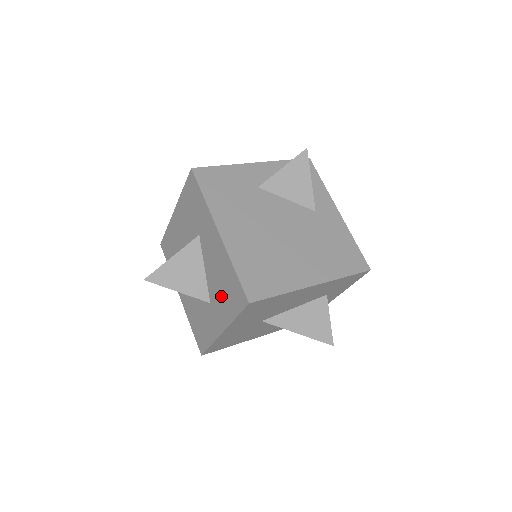
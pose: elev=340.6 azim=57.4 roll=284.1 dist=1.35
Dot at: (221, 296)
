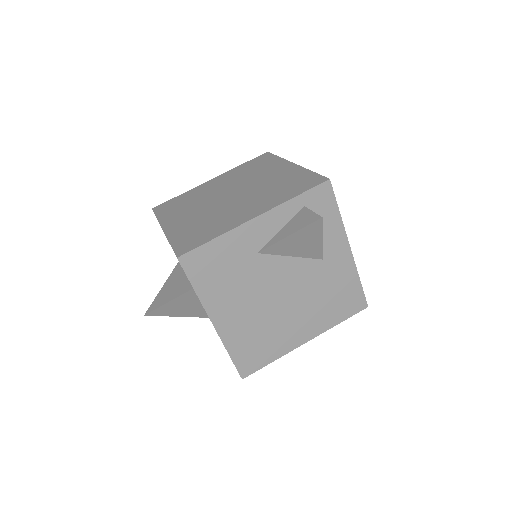
Dot at: occluded
